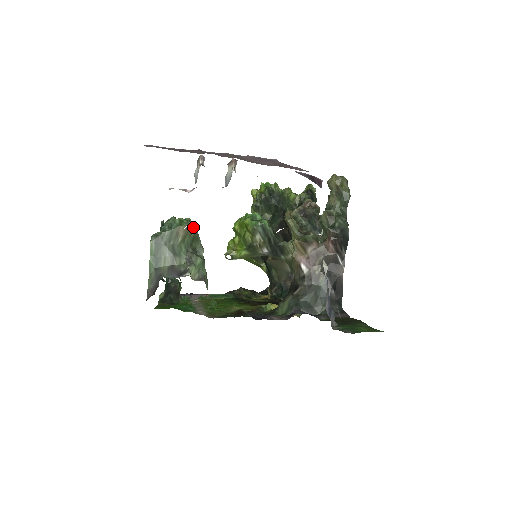
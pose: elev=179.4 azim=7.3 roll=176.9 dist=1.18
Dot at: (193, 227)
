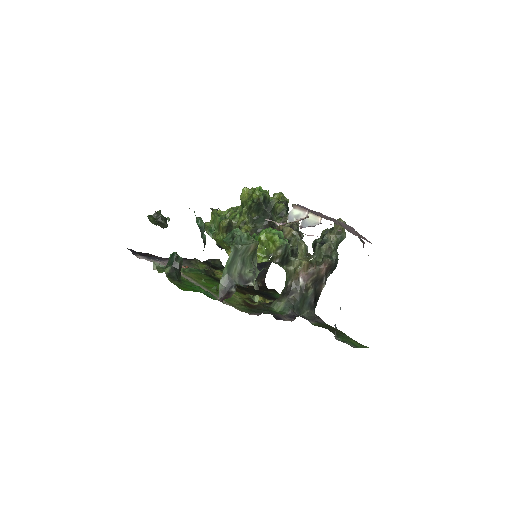
Dot at: (258, 244)
